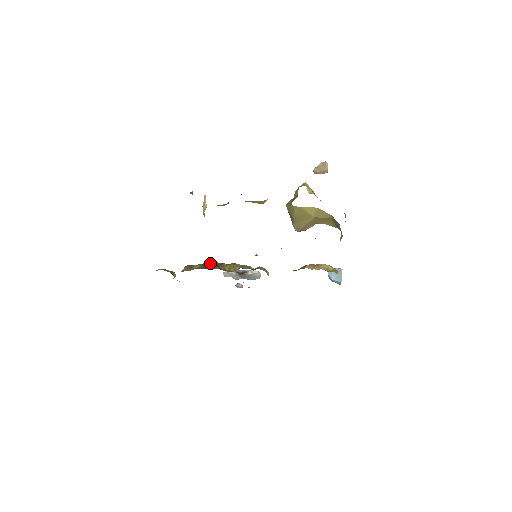
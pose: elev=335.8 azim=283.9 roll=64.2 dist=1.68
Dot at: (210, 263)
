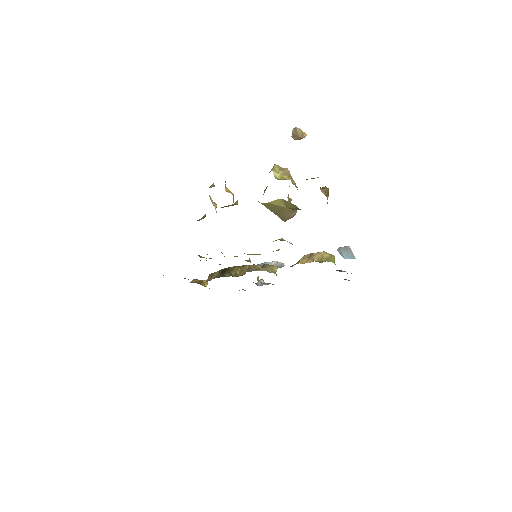
Dot at: (225, 269)
